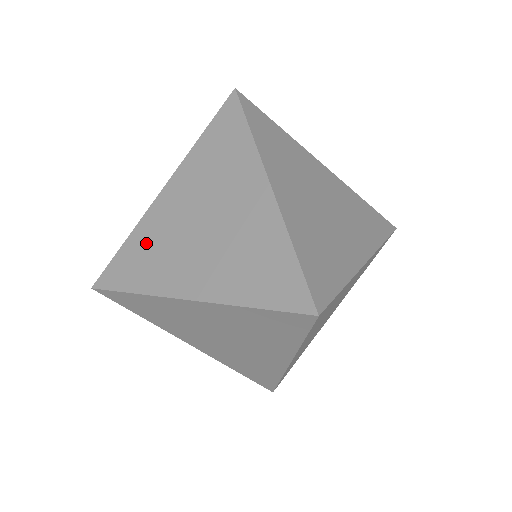
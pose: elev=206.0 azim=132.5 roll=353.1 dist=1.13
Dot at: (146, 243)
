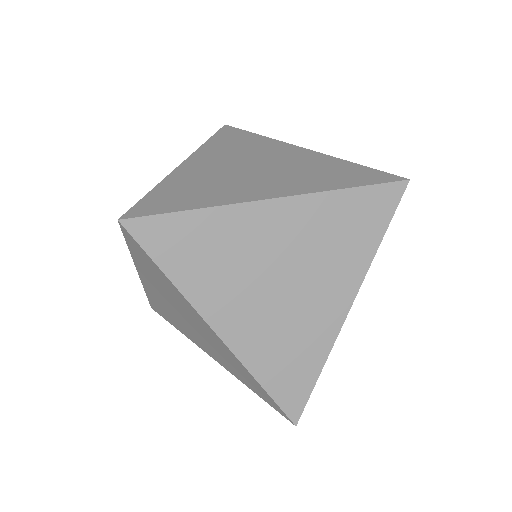
Dot at: (187, 184)
